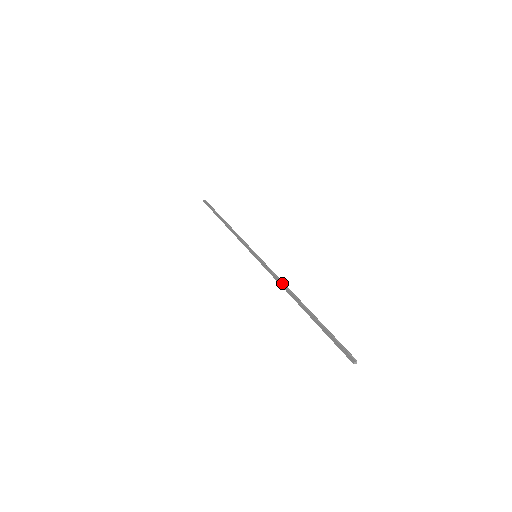
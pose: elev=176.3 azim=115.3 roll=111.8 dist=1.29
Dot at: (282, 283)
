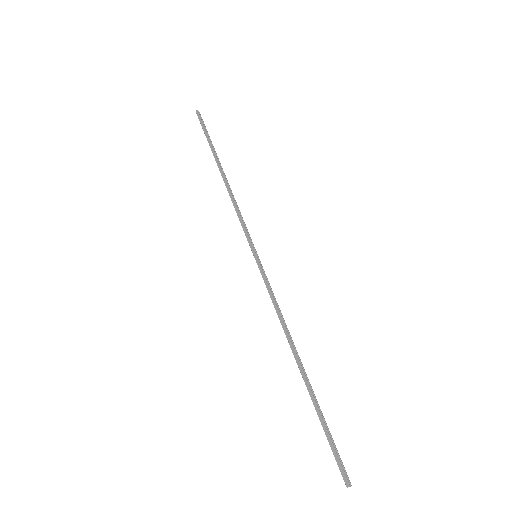
Dot at: (284, 322)
